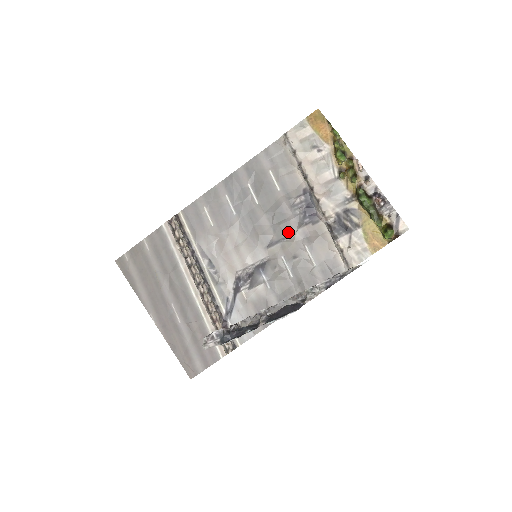
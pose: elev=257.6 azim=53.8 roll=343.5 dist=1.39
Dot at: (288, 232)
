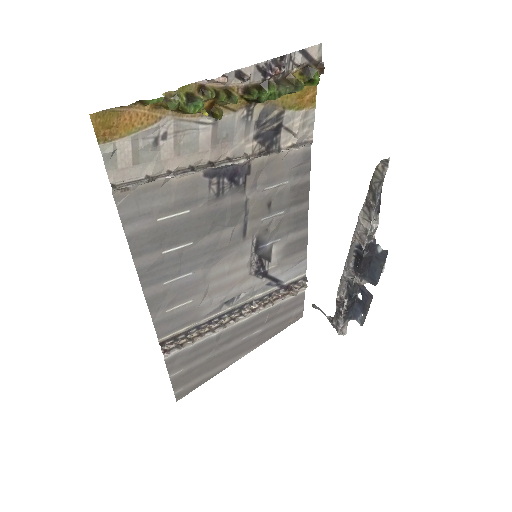
Dot at: (242, 209)
